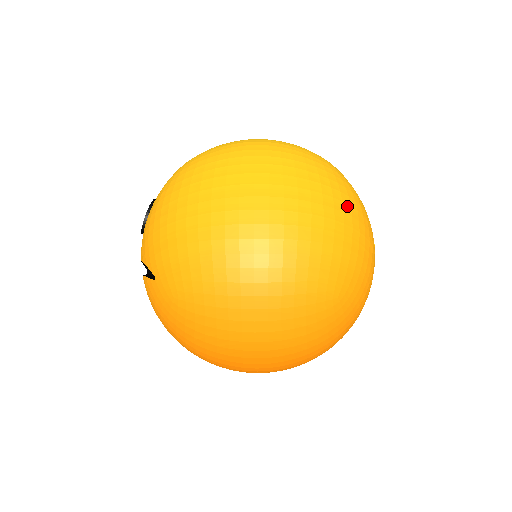
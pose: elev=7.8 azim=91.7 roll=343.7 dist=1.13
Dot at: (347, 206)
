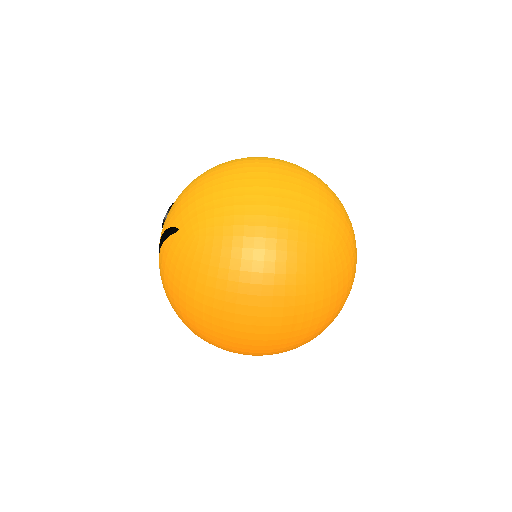
Dot at: (335, 195)
